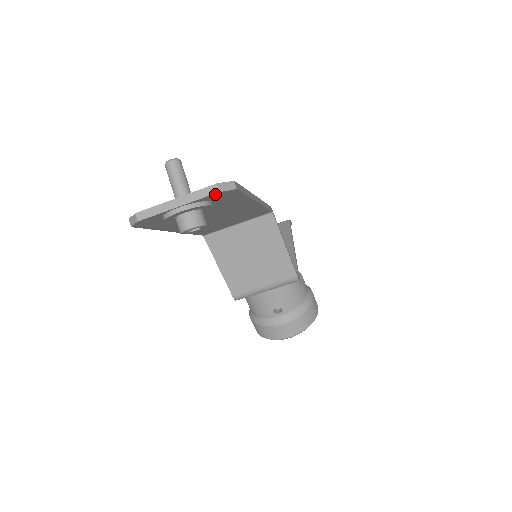
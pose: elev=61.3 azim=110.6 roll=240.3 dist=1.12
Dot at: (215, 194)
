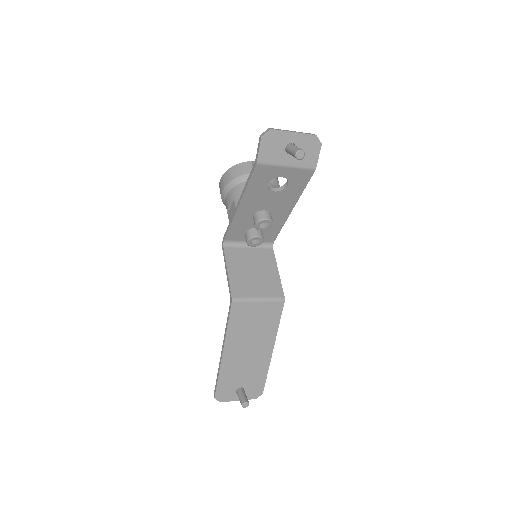
Dot at: (253, 395)
